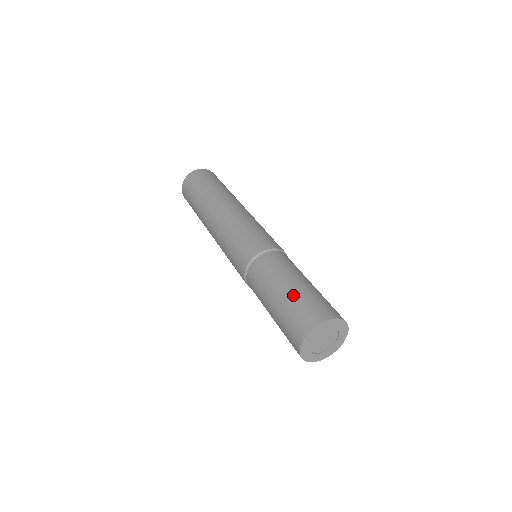
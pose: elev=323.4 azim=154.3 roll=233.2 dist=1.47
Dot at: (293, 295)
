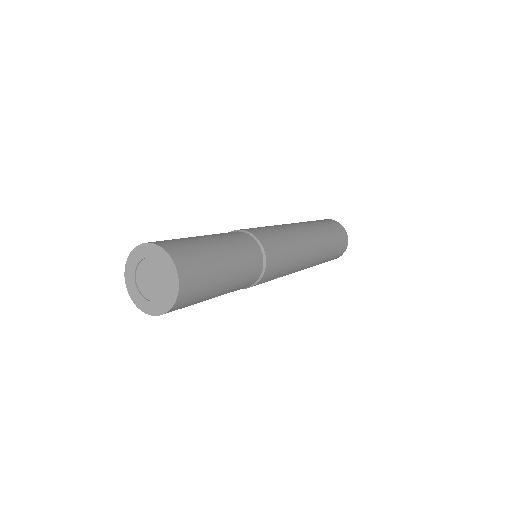
Dot at: (195, 238)
